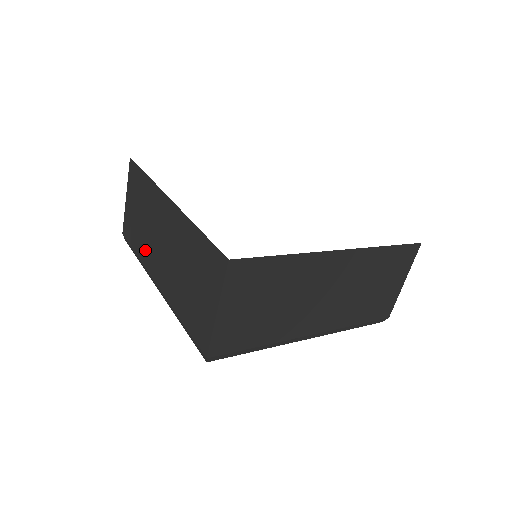
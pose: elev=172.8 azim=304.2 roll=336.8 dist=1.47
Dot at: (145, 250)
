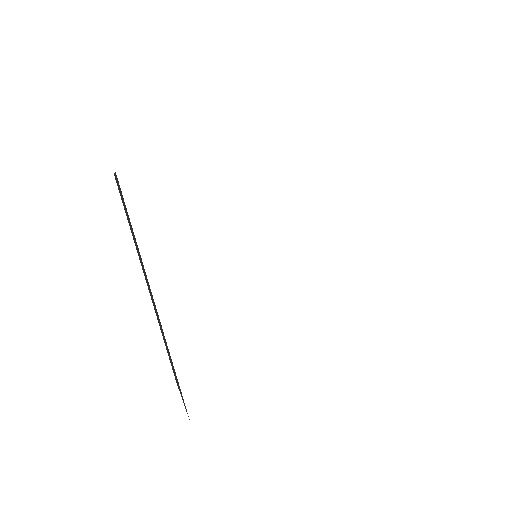
Dot at: occluded
